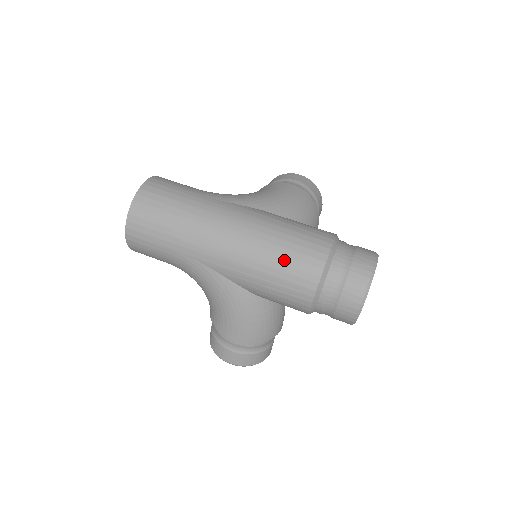
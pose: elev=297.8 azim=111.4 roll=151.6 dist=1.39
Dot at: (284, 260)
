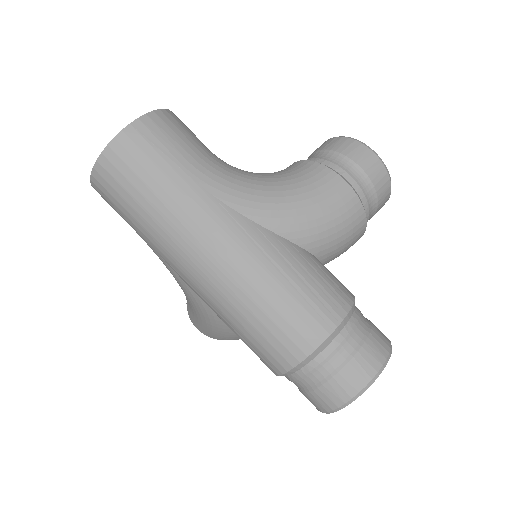
Dot at: (259, 327)
